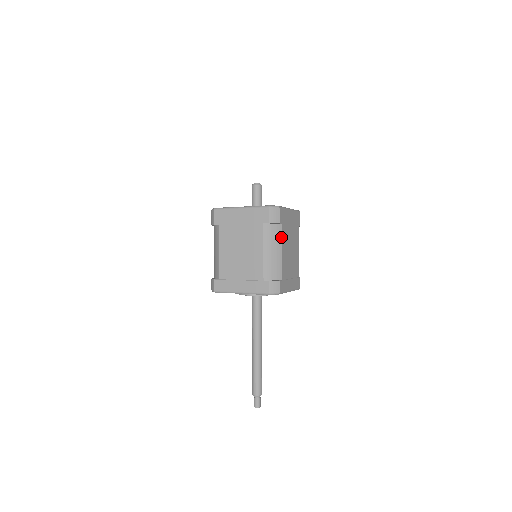
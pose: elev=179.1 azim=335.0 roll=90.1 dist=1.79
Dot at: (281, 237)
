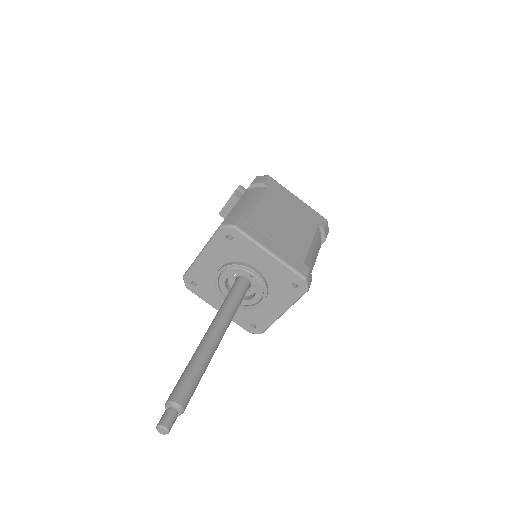
Dot at: occluded
